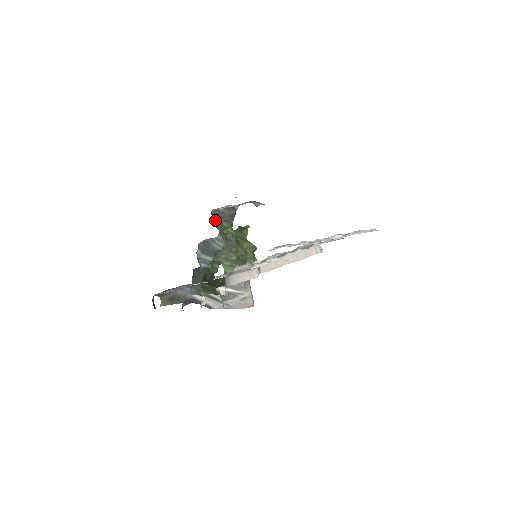
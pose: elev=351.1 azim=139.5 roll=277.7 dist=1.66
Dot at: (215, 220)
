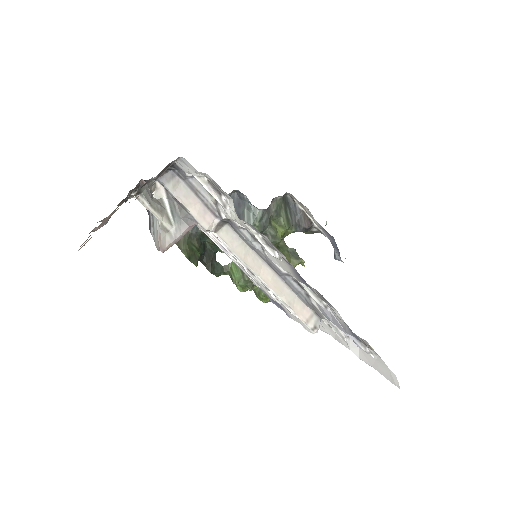
Dot at: (279, 202)
